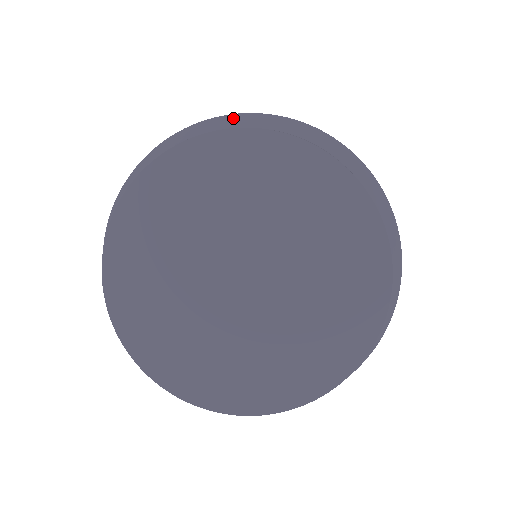
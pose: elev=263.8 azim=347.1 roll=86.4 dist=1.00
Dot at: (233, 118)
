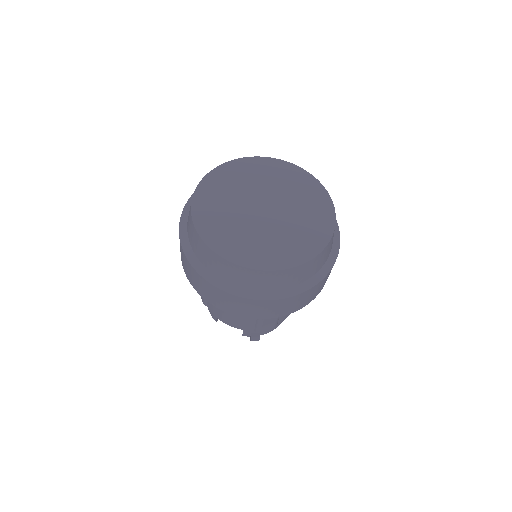
Dot at: occluded
